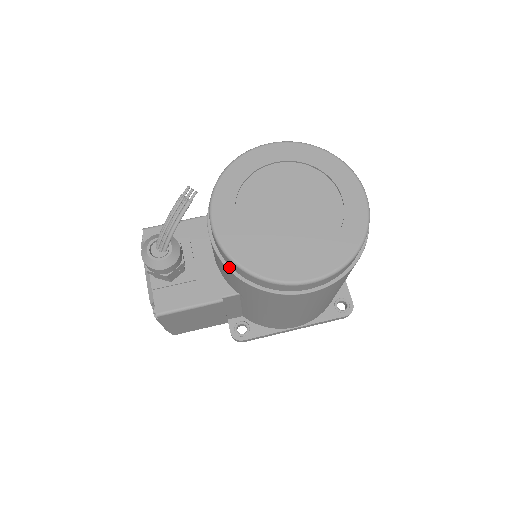
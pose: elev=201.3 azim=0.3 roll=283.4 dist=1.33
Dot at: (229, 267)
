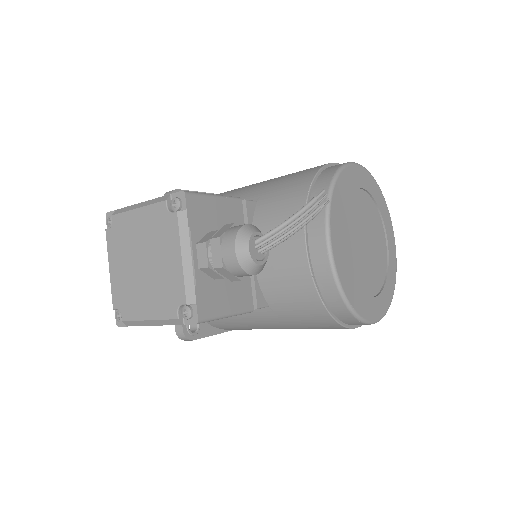
Dot at: (319, 291)
